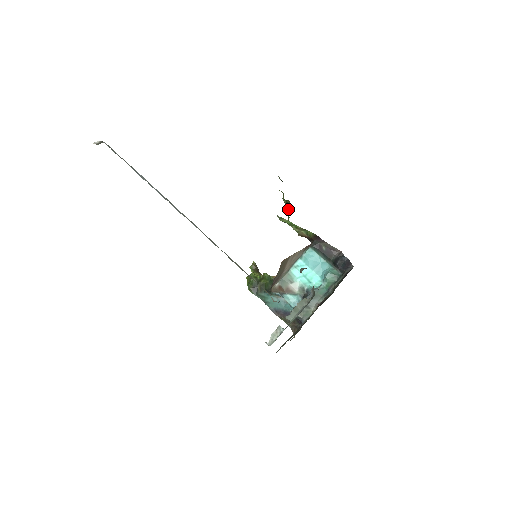
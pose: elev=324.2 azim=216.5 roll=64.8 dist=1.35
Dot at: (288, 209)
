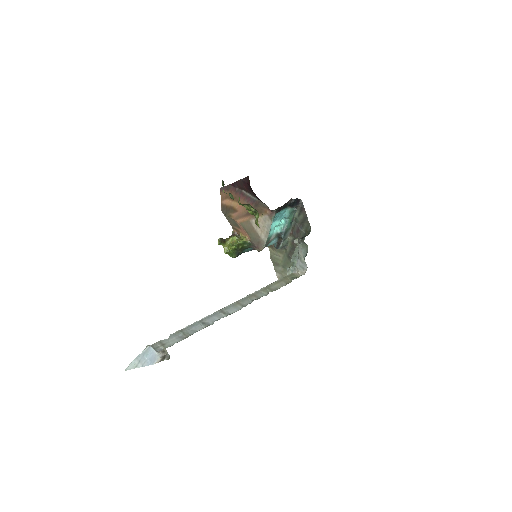
Dot at: occluded
